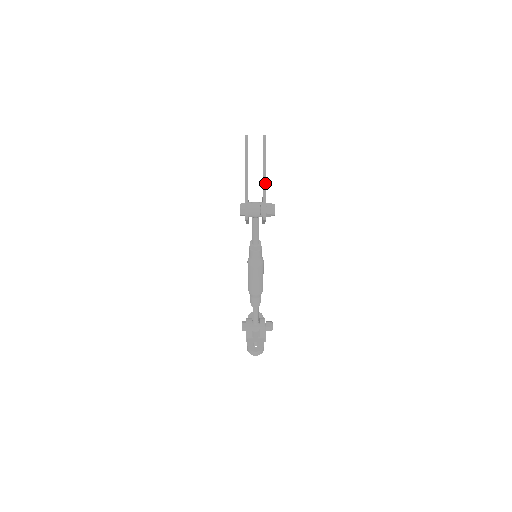
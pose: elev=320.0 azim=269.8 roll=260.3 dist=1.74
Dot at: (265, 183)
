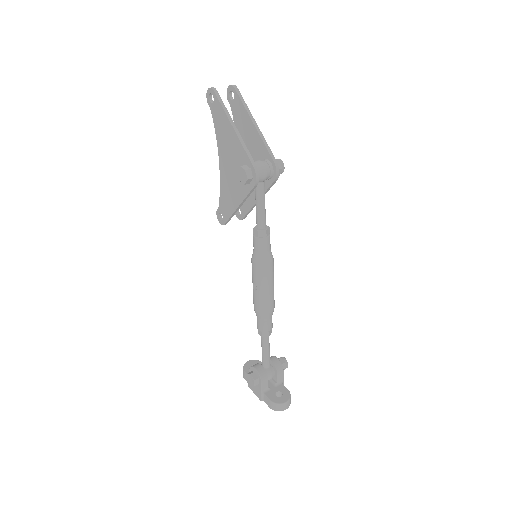
Dot at: (260, 133)
